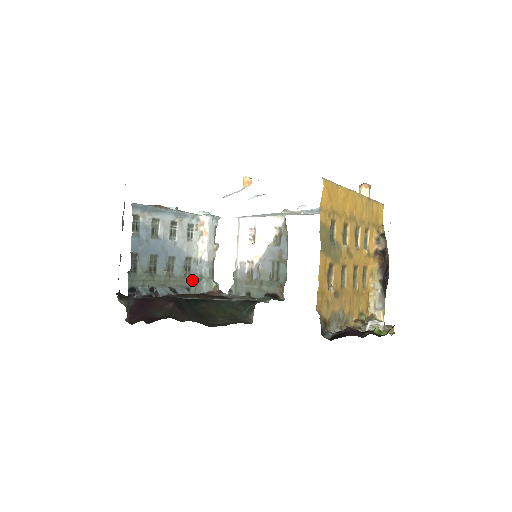
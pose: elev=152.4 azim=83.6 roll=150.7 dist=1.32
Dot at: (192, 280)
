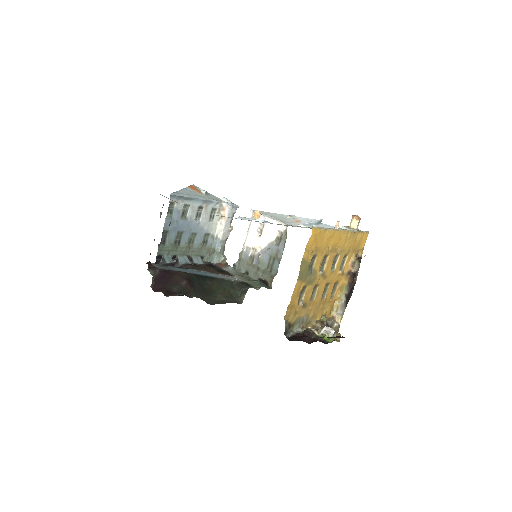
Dot at: (207, 251)
